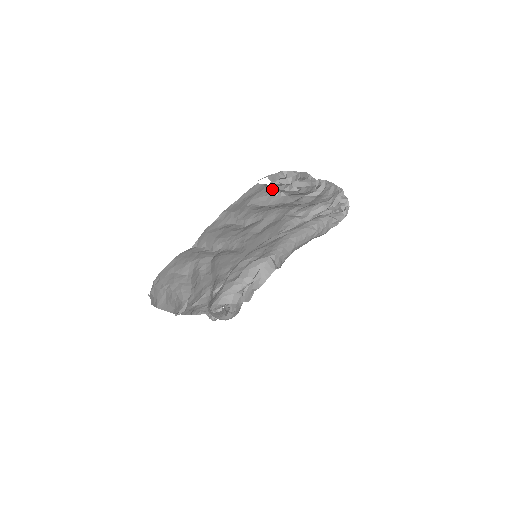
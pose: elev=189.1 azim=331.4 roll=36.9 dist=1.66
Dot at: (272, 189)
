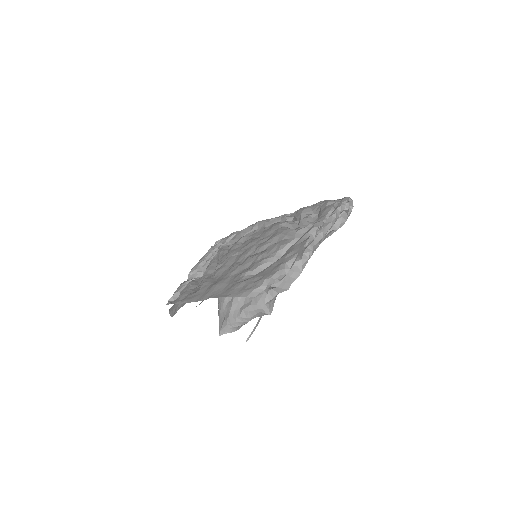
Dot at: occluded
